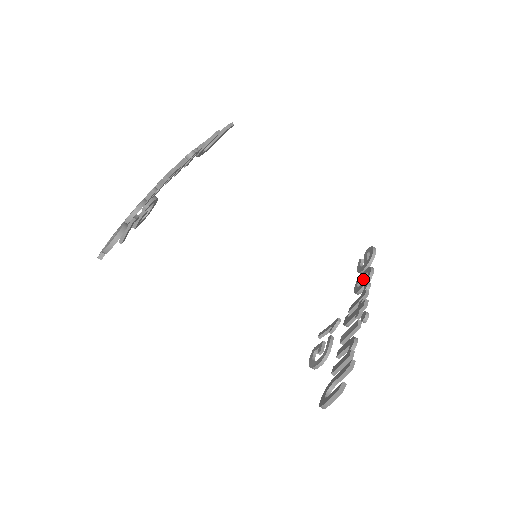
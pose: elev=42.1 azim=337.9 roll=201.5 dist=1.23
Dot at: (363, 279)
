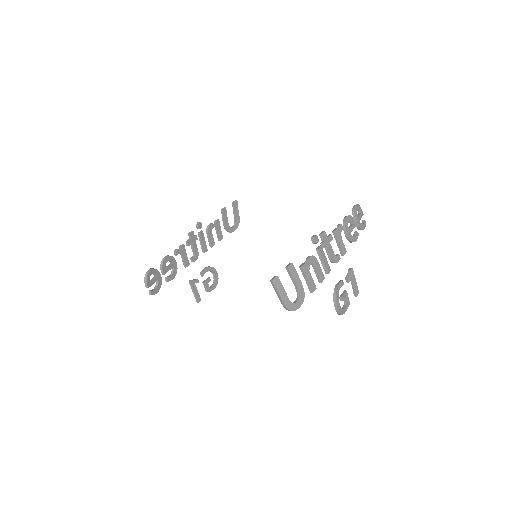
Dot at: occluded
